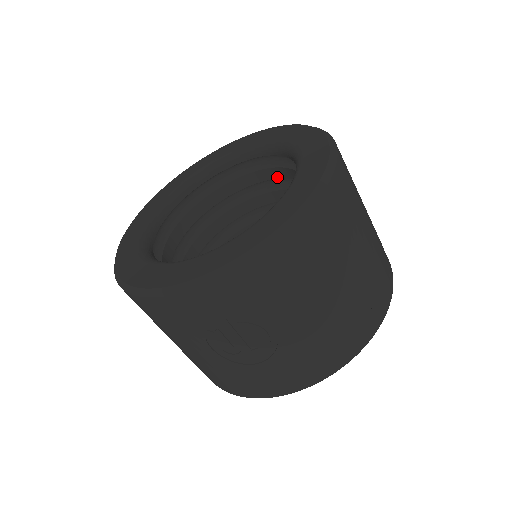
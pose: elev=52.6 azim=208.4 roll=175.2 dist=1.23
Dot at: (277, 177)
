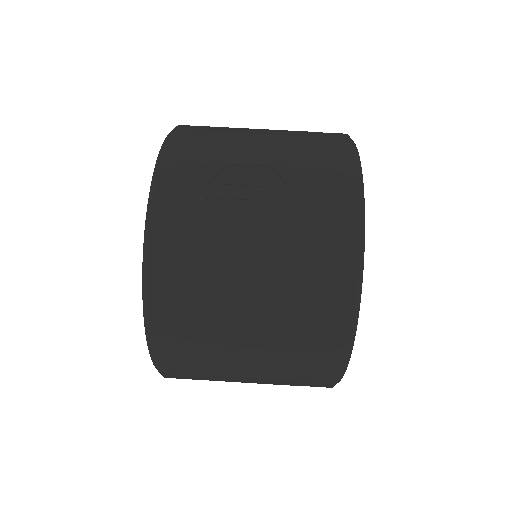
Dot at: occluded
